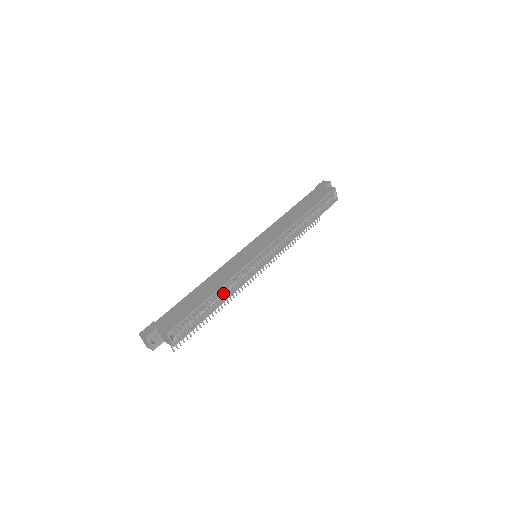
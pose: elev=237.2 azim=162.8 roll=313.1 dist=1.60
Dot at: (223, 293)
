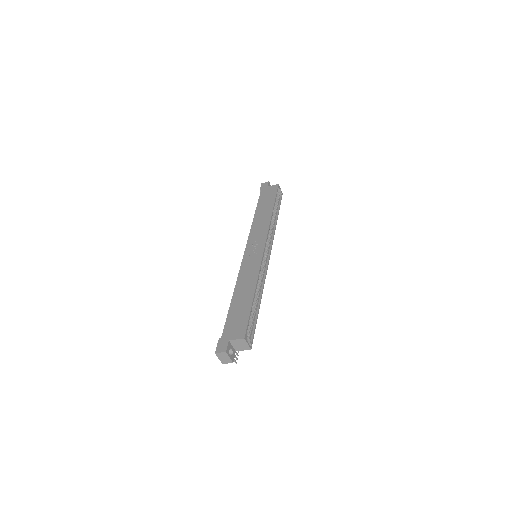
Dot at: (257, 292)
